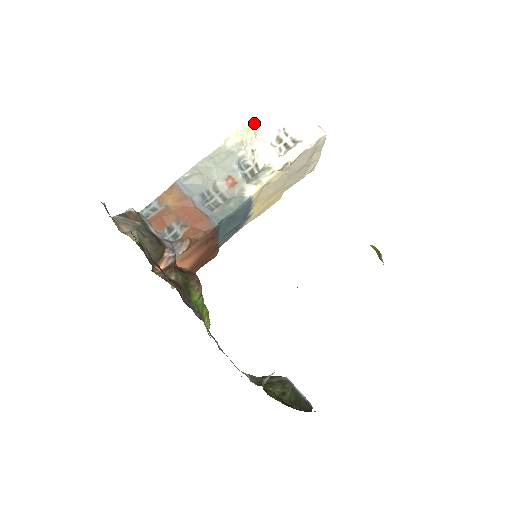
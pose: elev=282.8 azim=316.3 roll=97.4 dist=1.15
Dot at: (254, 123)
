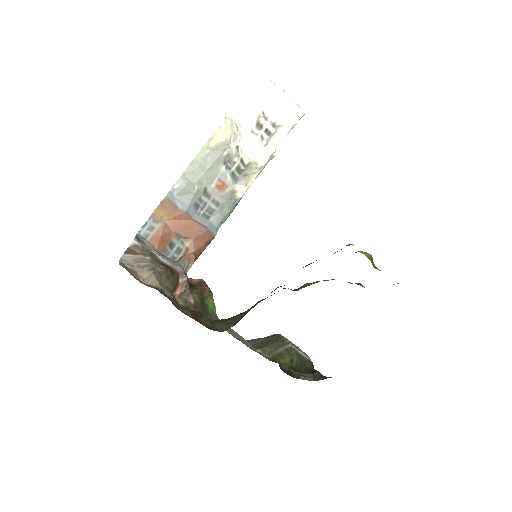
Dot at: (232, 110)
